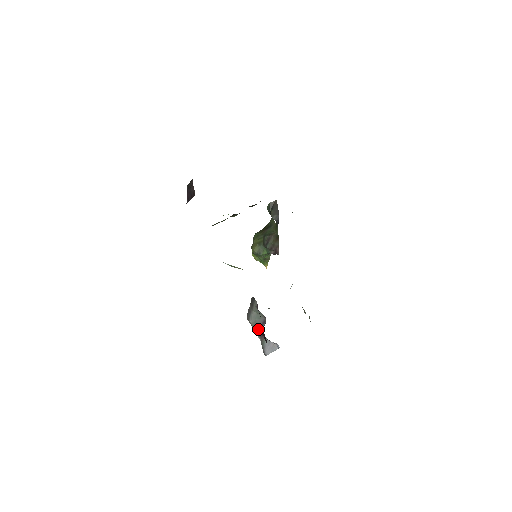
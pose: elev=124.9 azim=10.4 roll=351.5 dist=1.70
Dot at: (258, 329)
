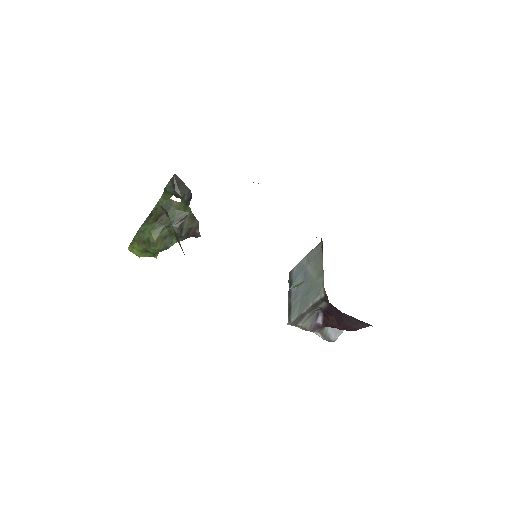
Dot at: (314, 325)
